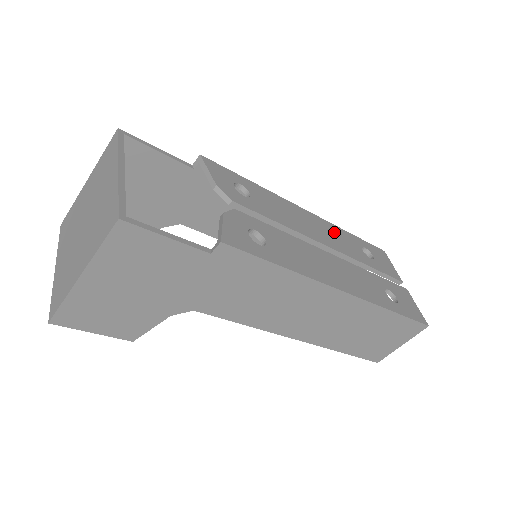
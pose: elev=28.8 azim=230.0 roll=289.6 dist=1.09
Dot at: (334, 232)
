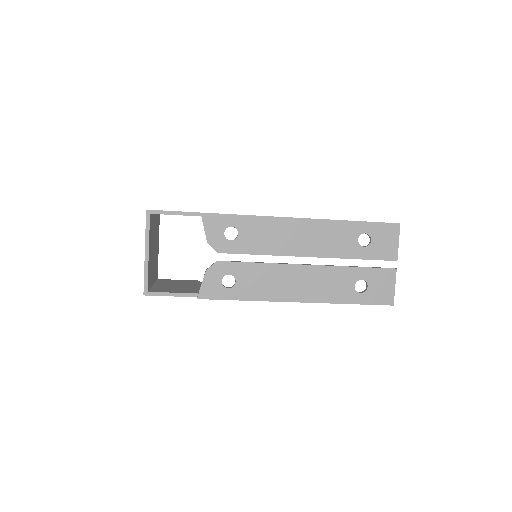
Dot at: (327, 232)
